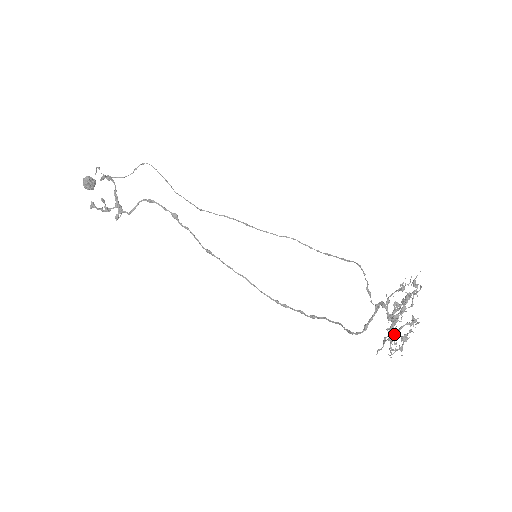
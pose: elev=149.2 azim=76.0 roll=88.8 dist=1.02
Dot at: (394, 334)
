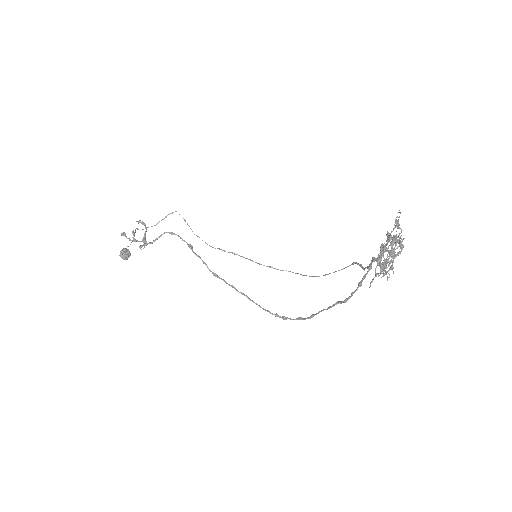
Dot at: (381, 252)
